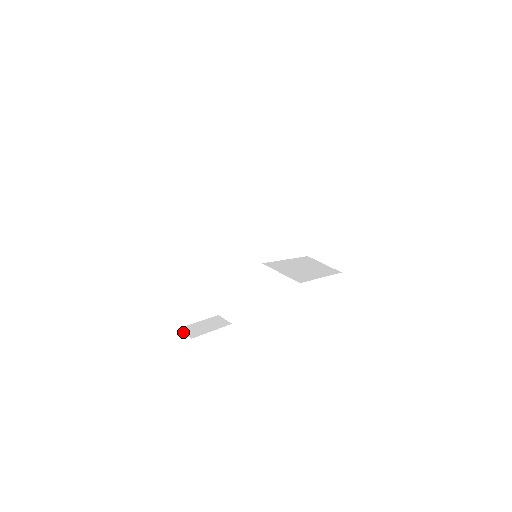
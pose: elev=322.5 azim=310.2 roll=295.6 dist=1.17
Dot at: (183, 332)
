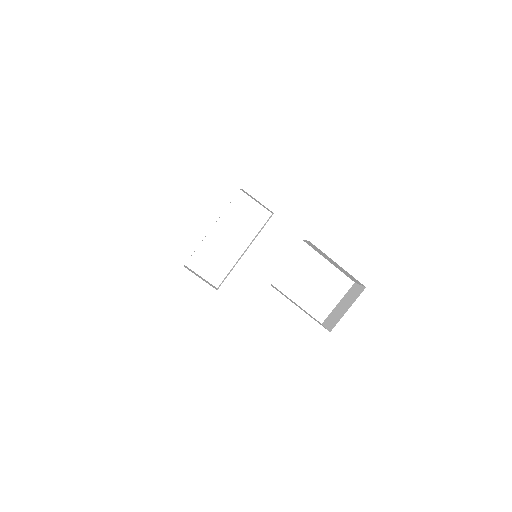
Dot at: occluded
